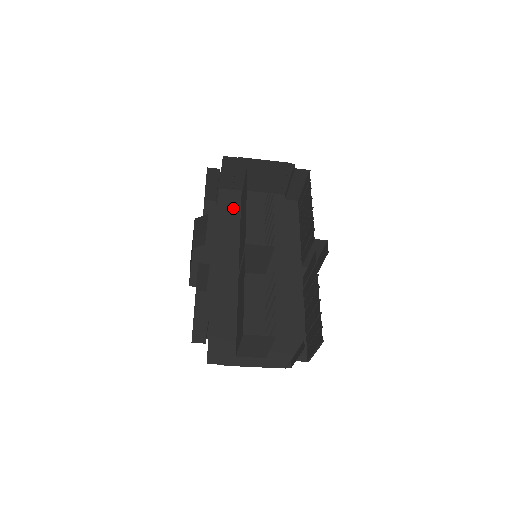
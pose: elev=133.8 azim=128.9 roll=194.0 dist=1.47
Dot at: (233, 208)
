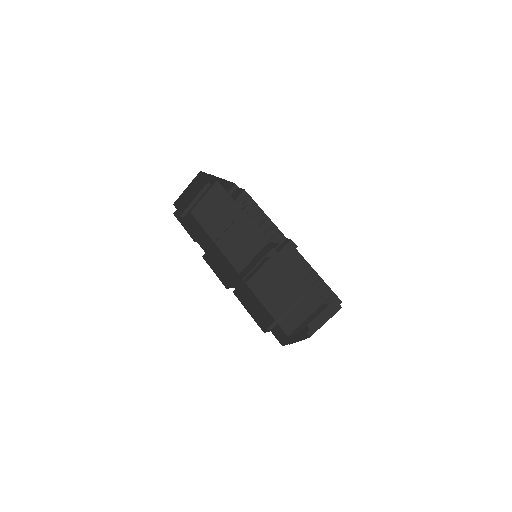
Dot at: (194, 222)
